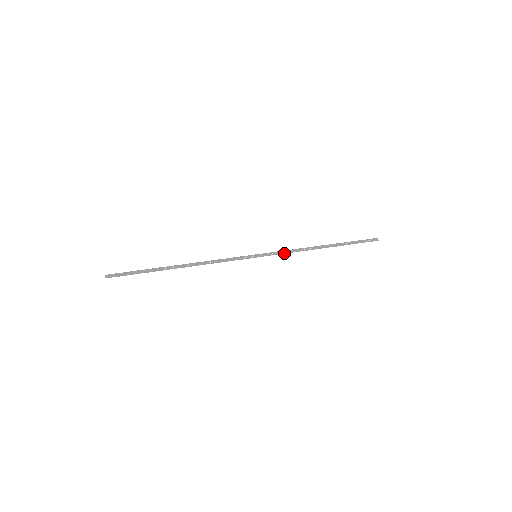
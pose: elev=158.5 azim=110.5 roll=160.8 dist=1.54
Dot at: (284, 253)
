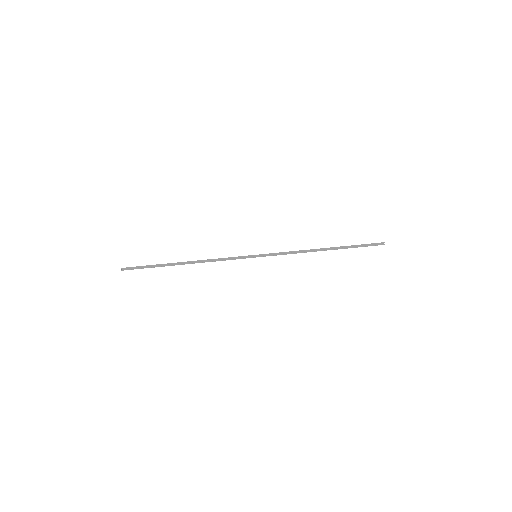
Dot at: (284, 254)
